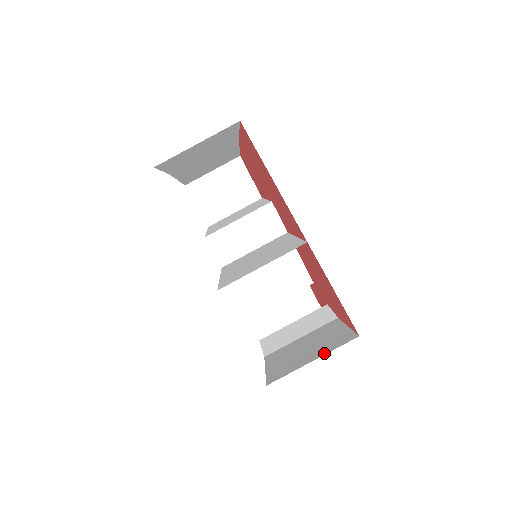
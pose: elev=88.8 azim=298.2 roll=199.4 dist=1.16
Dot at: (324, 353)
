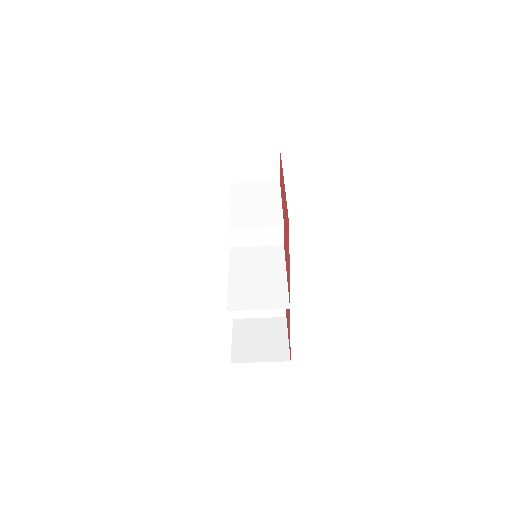
Dot at: (268, 360)
